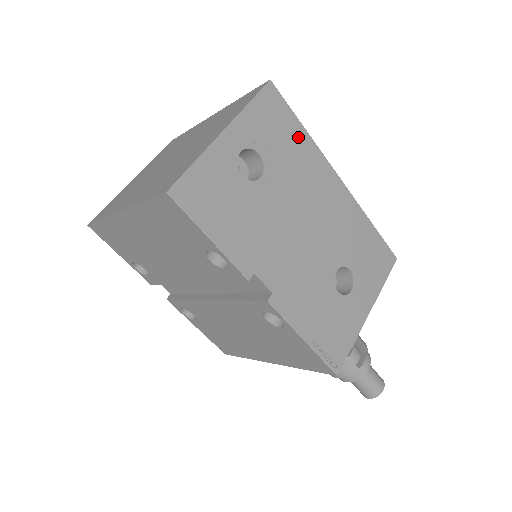
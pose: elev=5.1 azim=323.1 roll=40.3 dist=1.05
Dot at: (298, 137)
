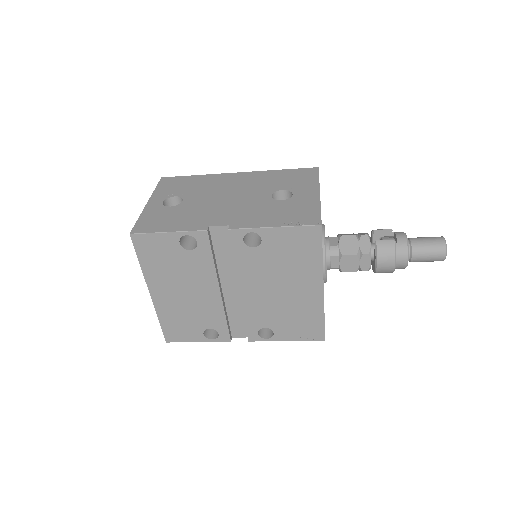
Dot at: (195, 179)
